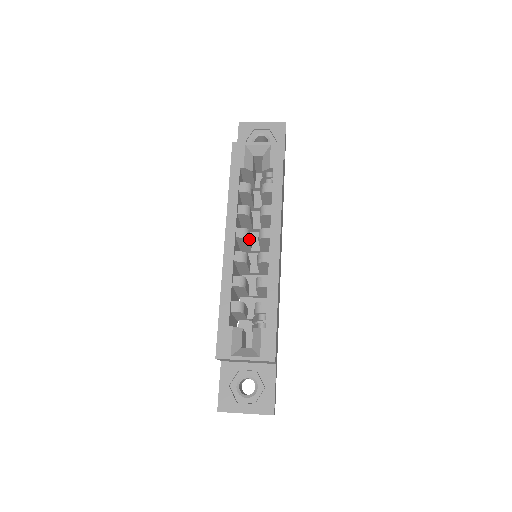
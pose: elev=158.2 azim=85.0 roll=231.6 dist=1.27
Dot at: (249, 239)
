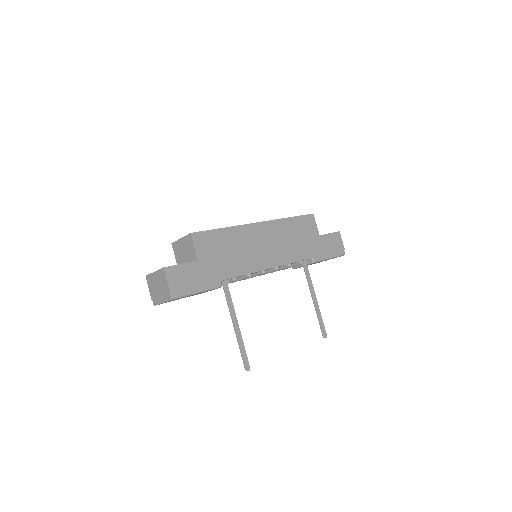
Dot at: occluded
